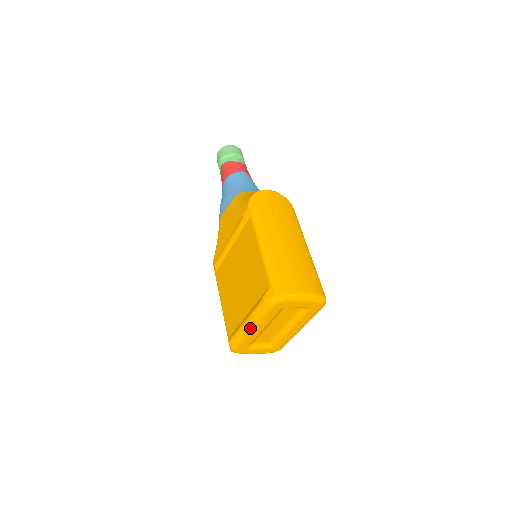
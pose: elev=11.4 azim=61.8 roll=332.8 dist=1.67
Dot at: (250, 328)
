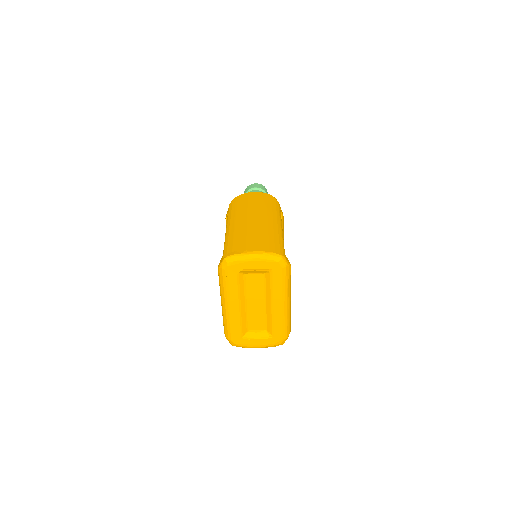
Dot at: (226, 306)
